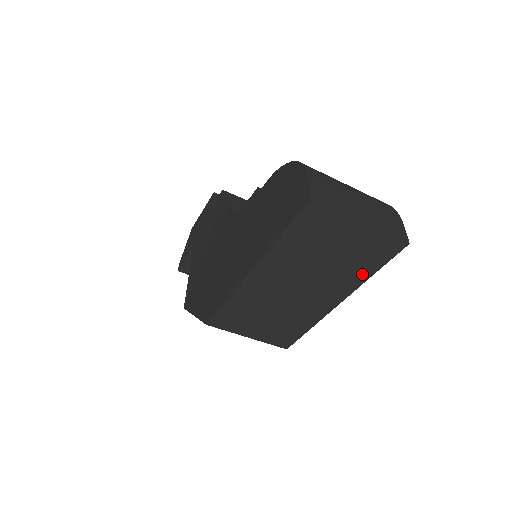
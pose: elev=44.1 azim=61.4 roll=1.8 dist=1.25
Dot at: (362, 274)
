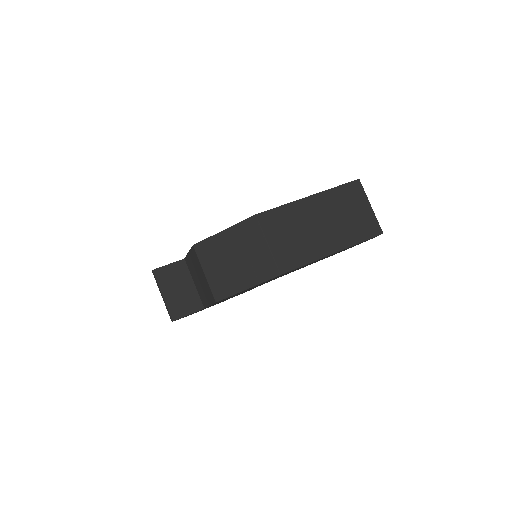
Dot at: (356, 238)
